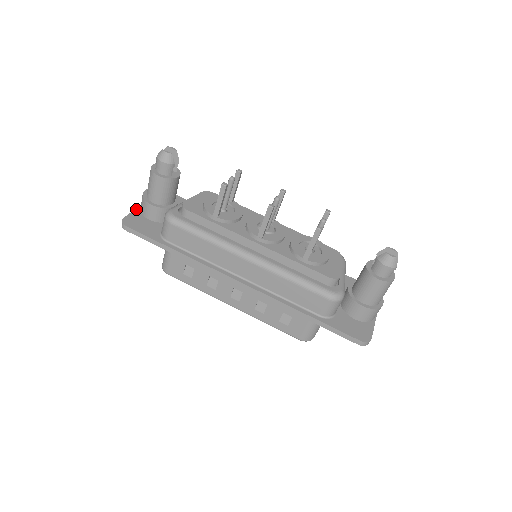
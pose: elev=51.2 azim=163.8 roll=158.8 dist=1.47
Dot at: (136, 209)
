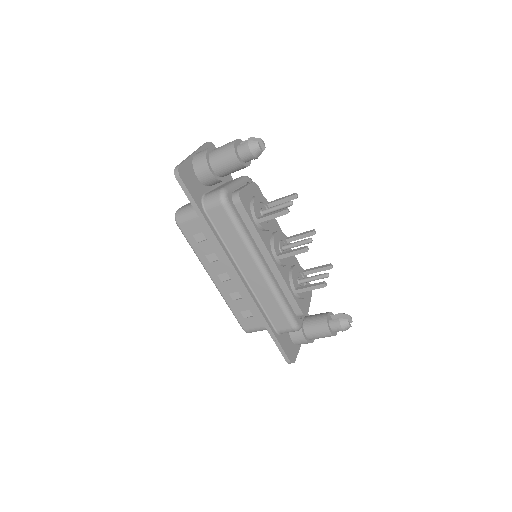
Dot at: (190, 158)
